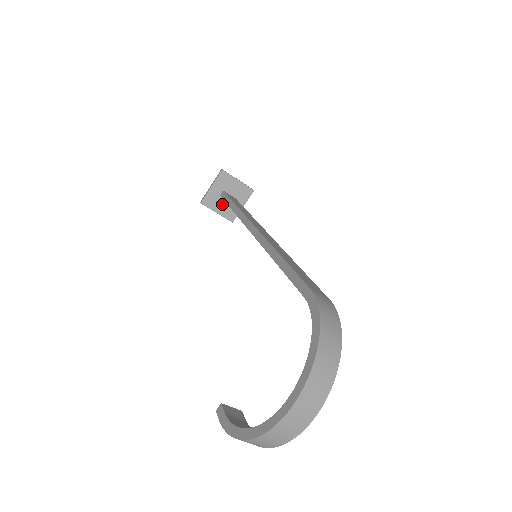
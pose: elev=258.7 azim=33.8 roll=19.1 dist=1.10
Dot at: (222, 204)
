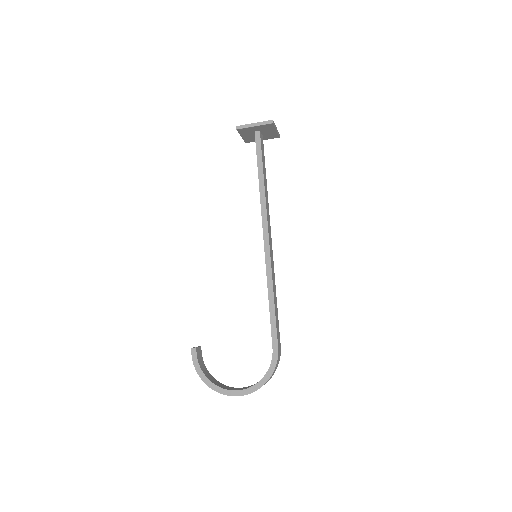
Dot at: (250, 135)
